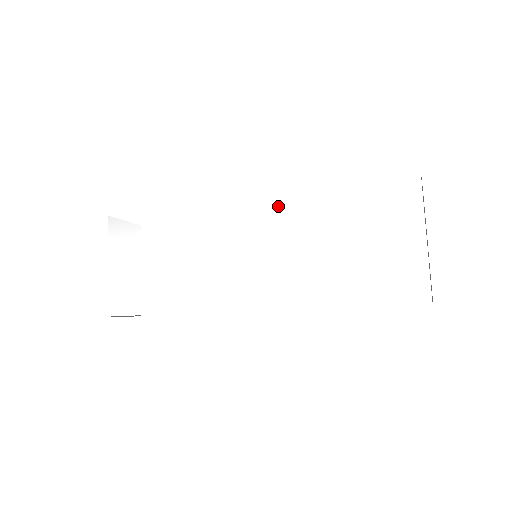
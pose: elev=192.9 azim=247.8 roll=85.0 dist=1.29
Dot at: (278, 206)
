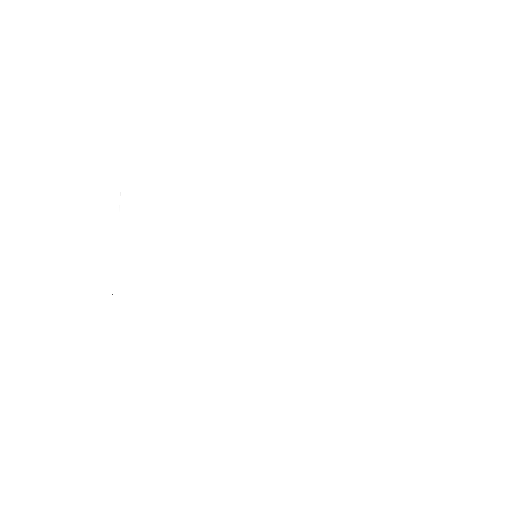
Dot at: (294, 222)
